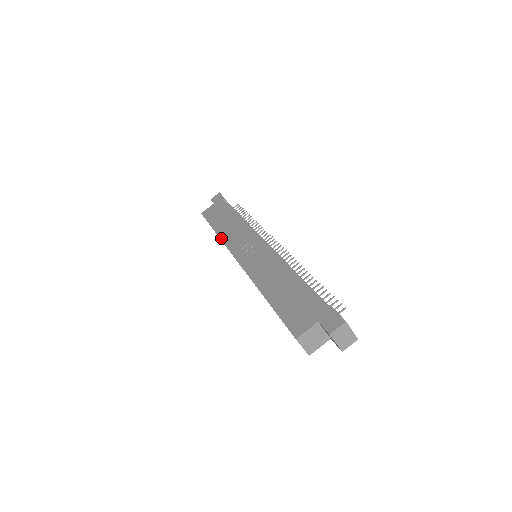
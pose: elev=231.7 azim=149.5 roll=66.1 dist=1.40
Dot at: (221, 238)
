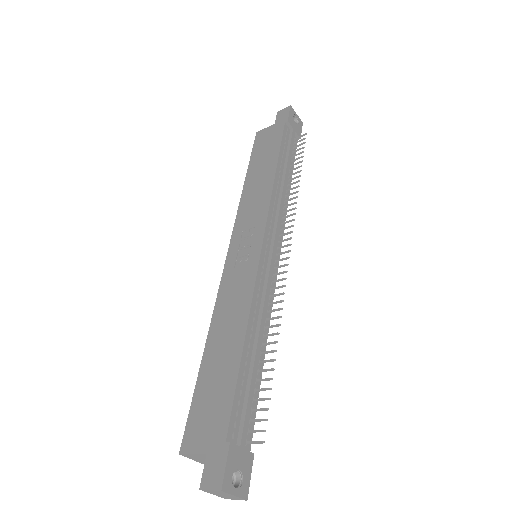
Dot at: (241, 200)
